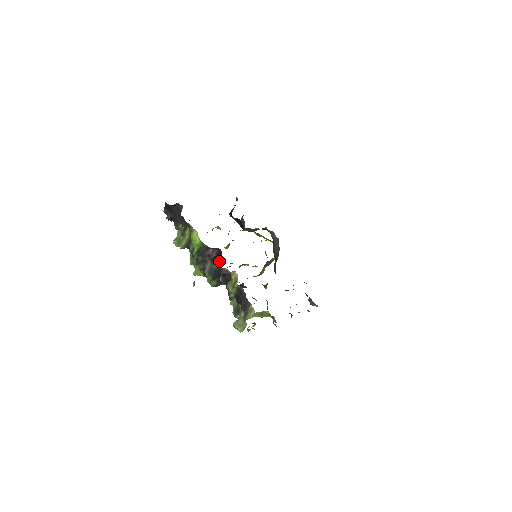
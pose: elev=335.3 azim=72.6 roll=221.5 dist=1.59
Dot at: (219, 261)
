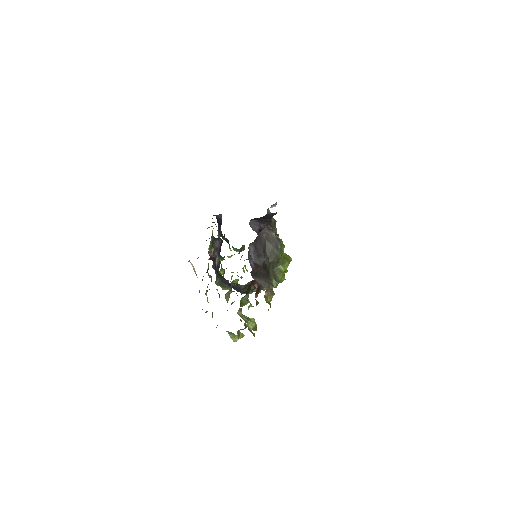
Dot at: occluded
